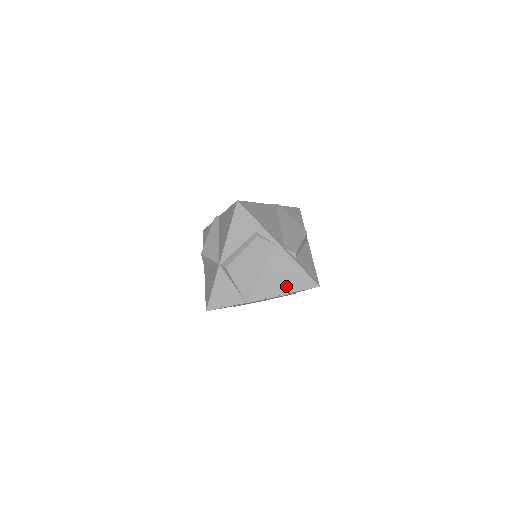
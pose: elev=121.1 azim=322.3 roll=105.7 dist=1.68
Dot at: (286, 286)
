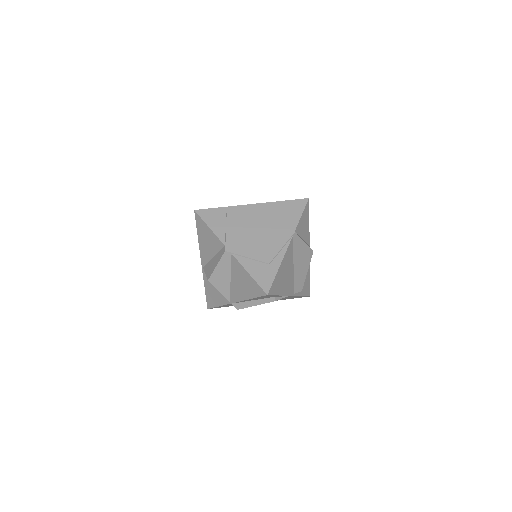
Dot at: (283, 299)
